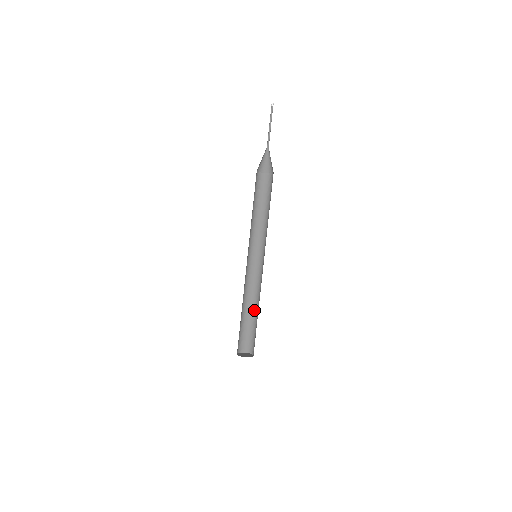
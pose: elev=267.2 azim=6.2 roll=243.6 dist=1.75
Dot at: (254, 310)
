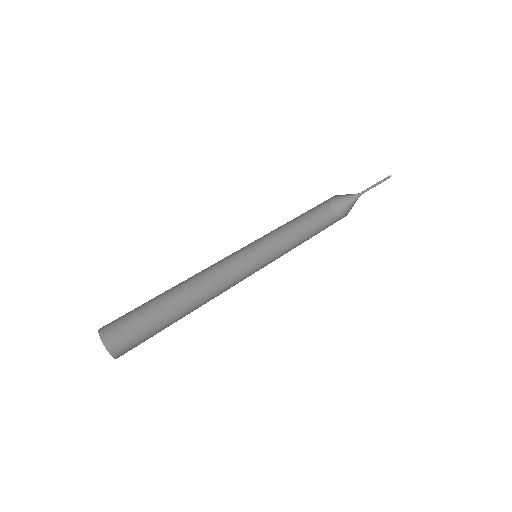
Dot at: (186, 312)
